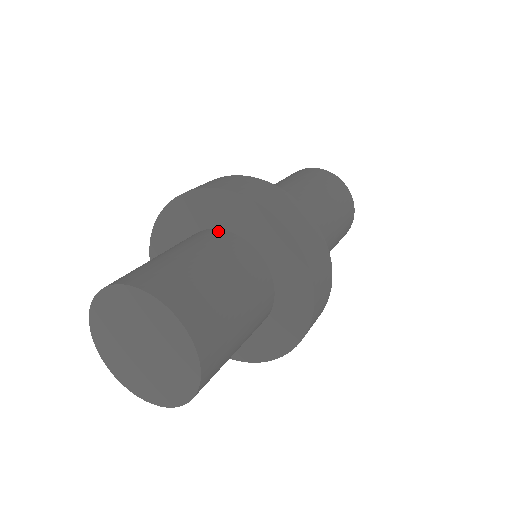
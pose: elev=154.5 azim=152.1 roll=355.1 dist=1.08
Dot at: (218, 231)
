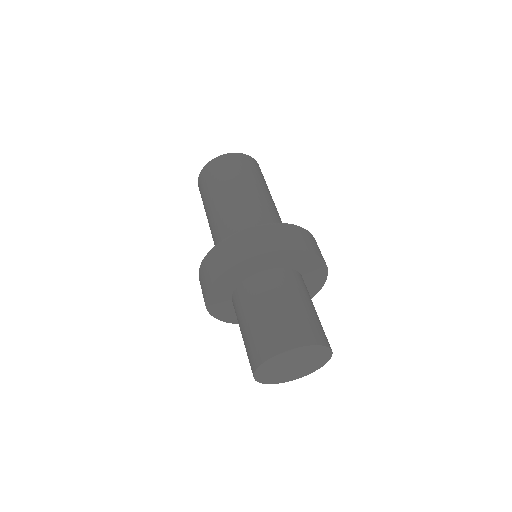
Dot at: (262, 275)
